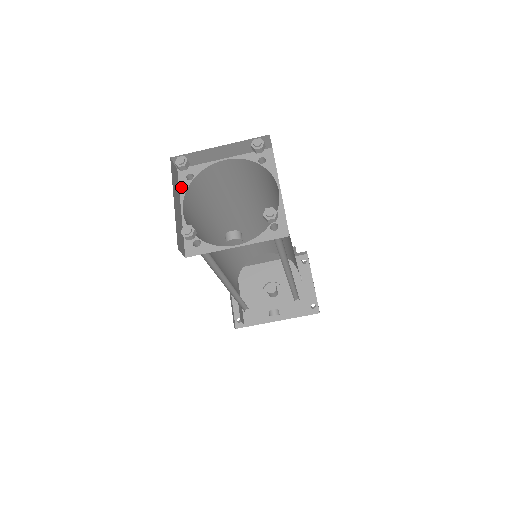
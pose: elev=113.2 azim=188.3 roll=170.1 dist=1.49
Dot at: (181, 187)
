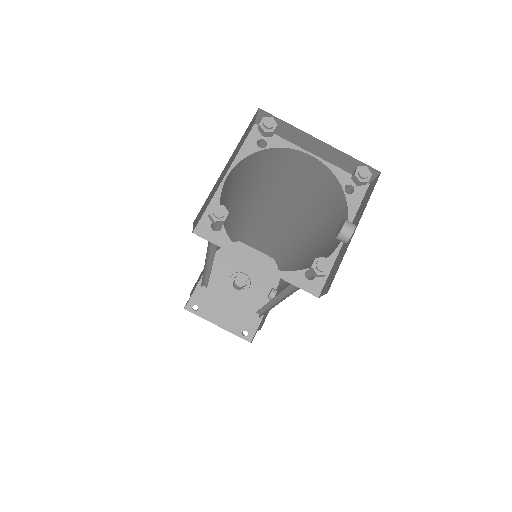
Dot at: (222, 245)
